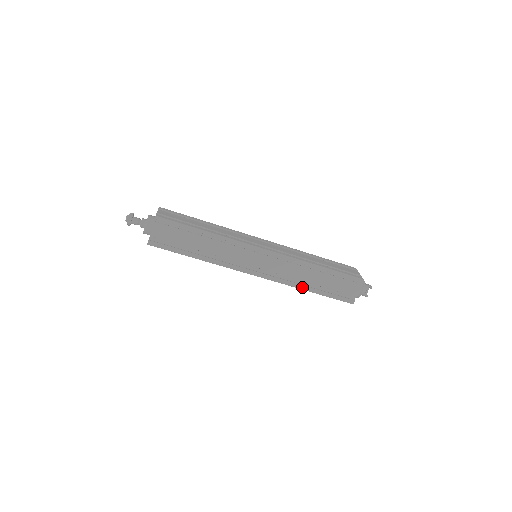
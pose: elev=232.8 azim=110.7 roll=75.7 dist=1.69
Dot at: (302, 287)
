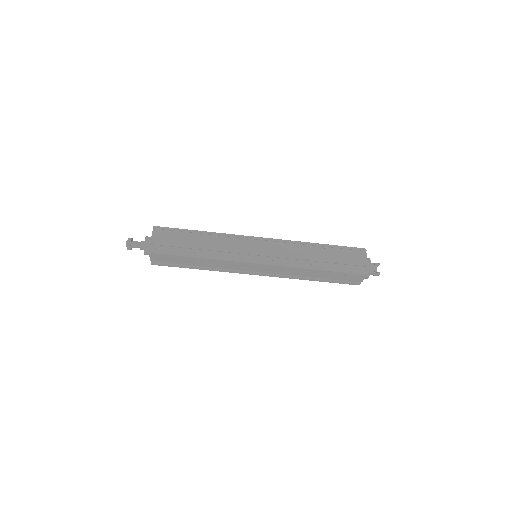
Dot at: (310, 266)
